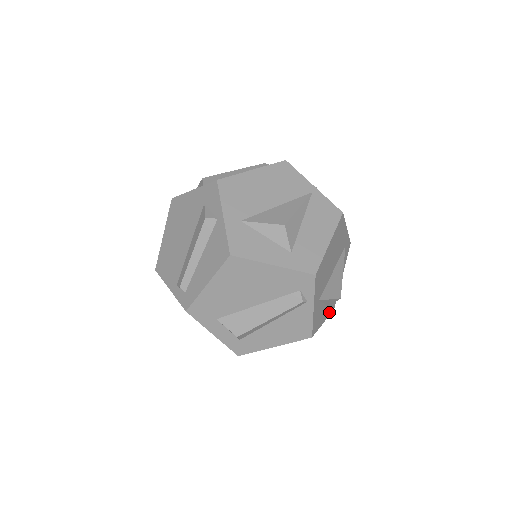
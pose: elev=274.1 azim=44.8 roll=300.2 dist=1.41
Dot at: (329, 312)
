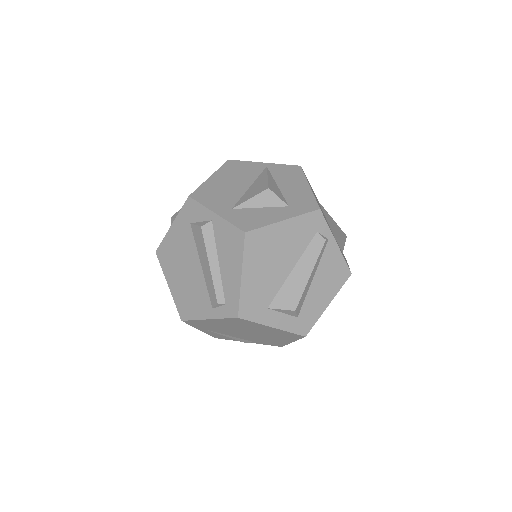
Dot at: occluded
